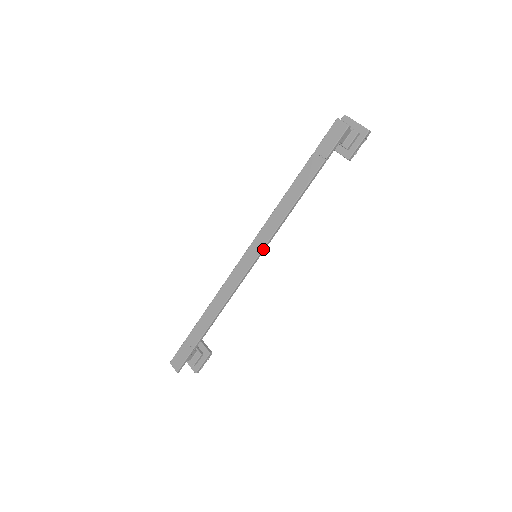
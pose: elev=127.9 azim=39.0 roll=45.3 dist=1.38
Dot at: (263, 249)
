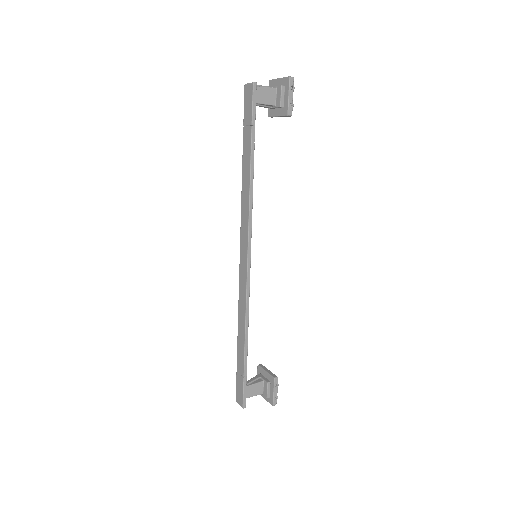
Dot at: (248, 244)
